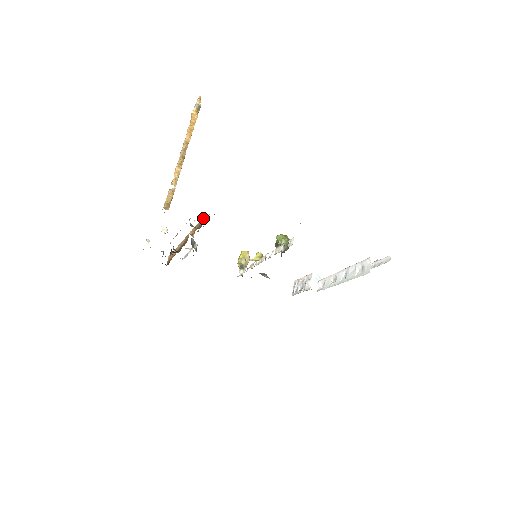
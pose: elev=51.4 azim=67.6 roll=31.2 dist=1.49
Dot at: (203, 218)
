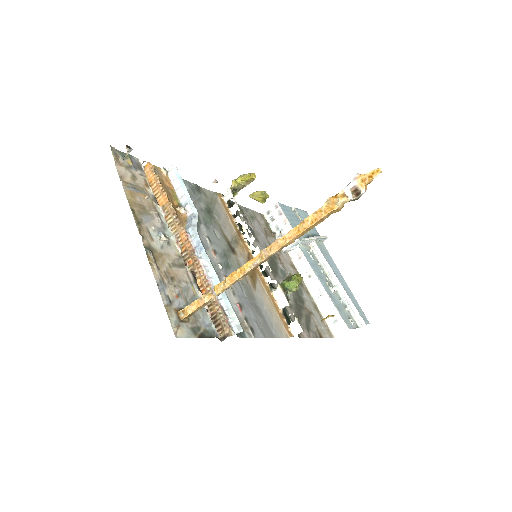
Dot at: (224, 330)
